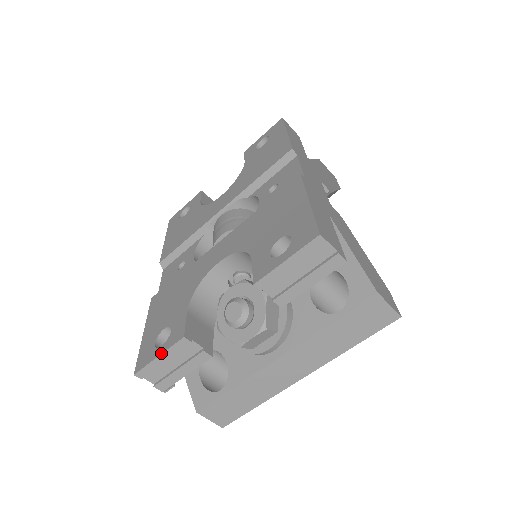
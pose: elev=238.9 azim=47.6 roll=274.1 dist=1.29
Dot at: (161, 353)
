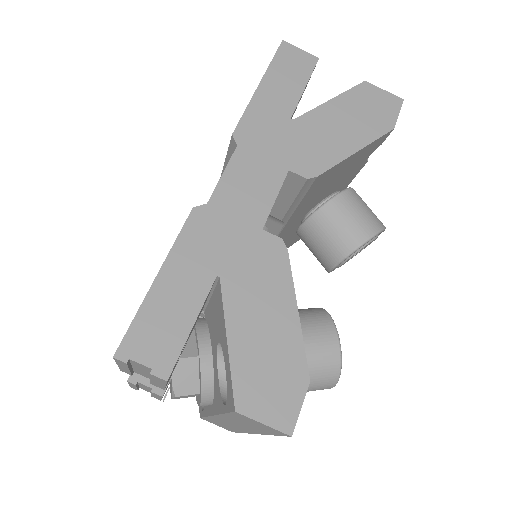
Dot at: (128, 383)
